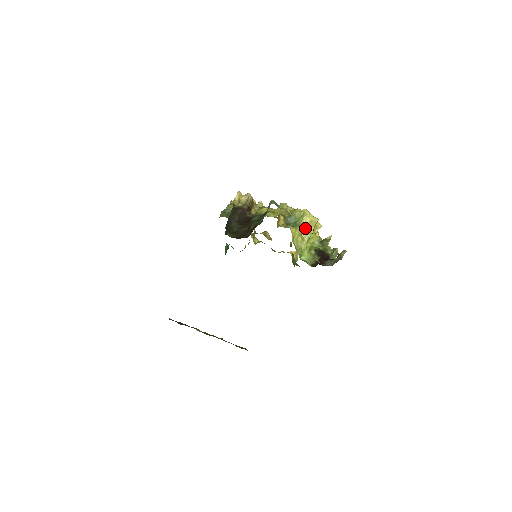
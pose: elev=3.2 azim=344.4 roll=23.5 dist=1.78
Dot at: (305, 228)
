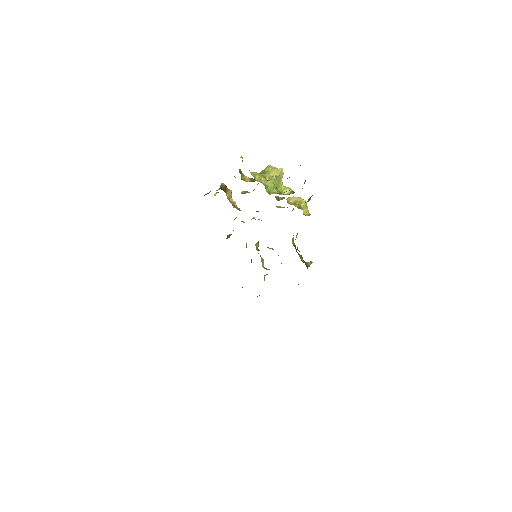
Dot at: (269, 175)
